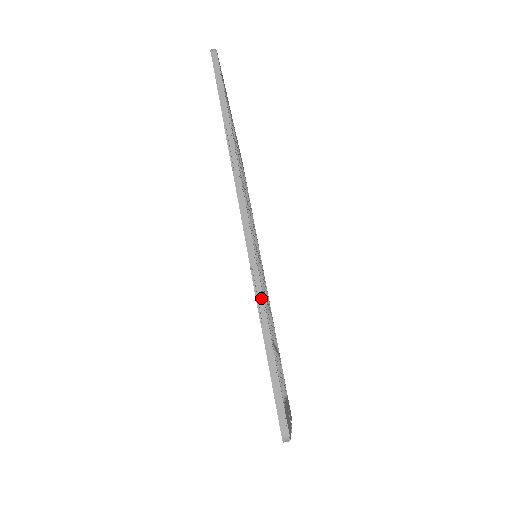
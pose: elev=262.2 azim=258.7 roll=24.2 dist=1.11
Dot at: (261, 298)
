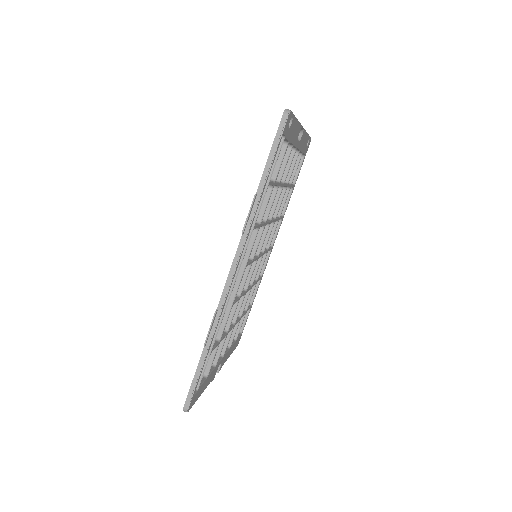
Dot at: (213, 332)
